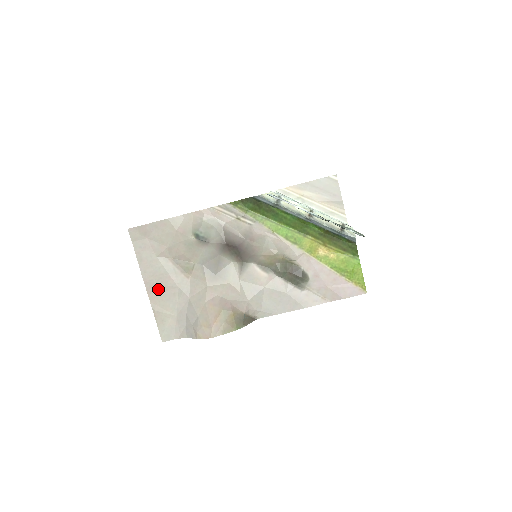
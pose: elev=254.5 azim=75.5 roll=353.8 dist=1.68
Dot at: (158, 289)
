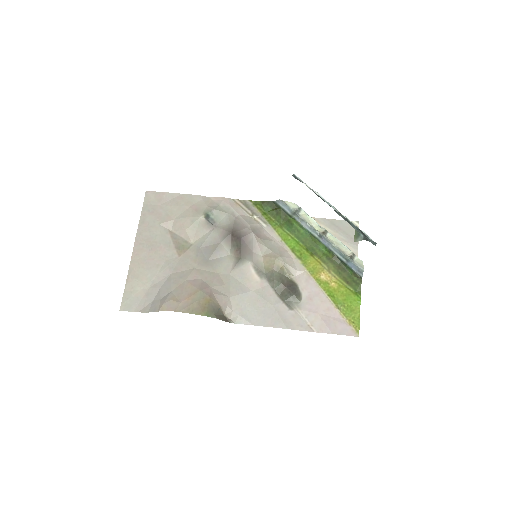
Dot at: (144, 255)
